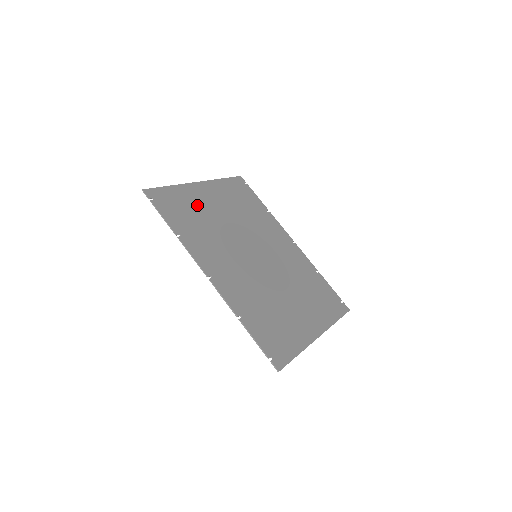
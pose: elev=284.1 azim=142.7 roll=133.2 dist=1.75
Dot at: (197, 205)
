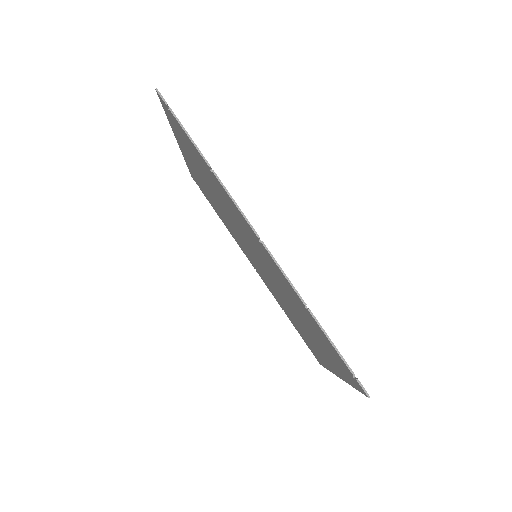
Dot at: occluded
